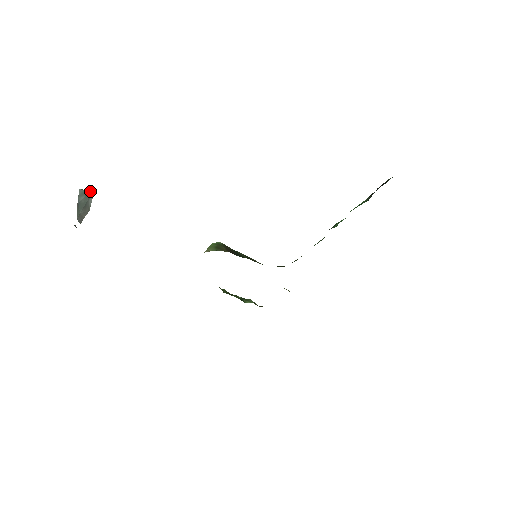
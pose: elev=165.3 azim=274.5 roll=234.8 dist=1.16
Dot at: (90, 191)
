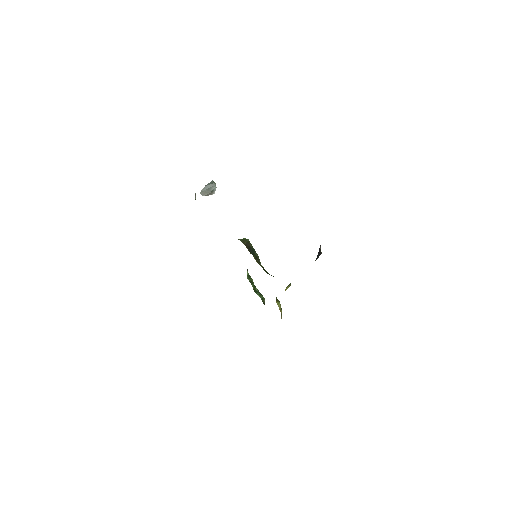
Dot at: occluded
